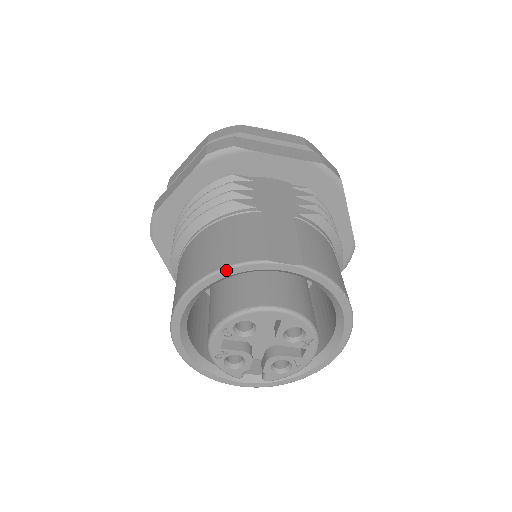
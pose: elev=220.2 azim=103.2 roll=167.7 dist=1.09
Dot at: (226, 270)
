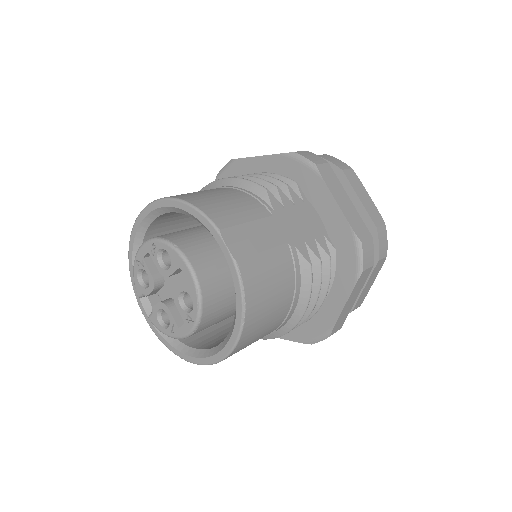
Dot at: (192, 208)
